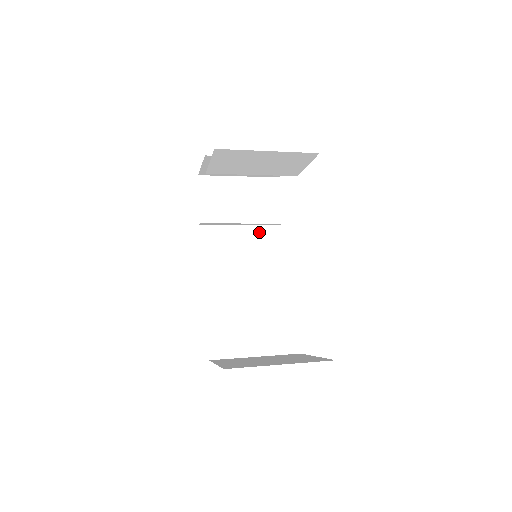
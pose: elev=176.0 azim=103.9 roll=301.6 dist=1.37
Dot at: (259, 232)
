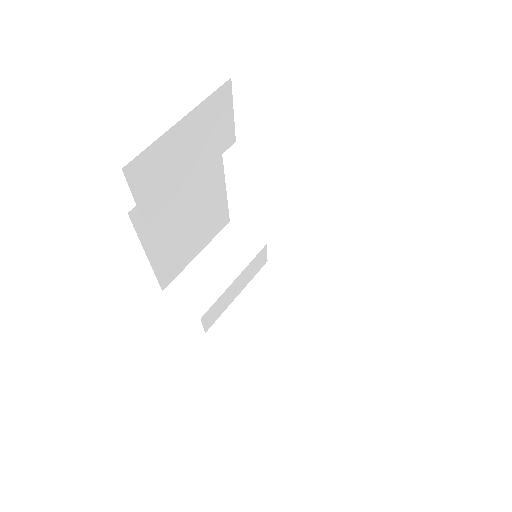
Dot at: occluded
